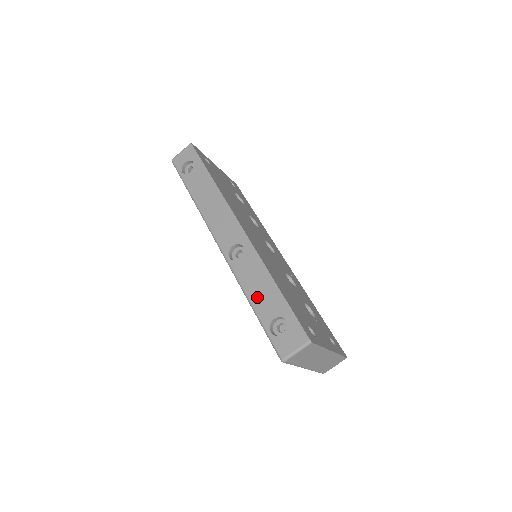
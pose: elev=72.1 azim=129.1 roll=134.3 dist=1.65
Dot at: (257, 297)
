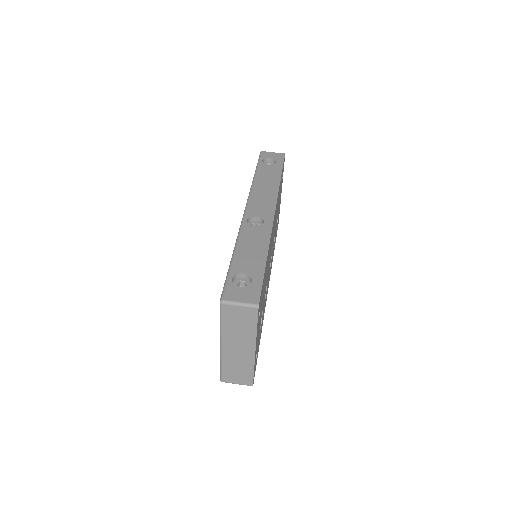
Dot at: (244, 253)
